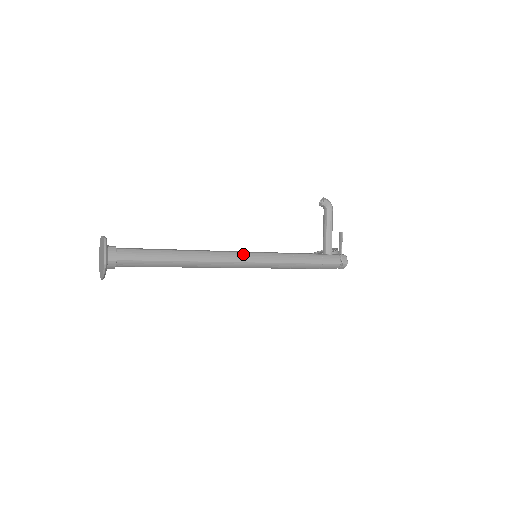
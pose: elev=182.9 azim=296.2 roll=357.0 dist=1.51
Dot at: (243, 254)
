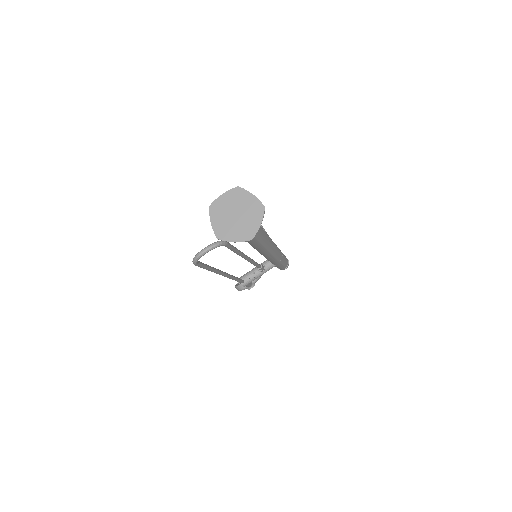
Dot at: occluded
